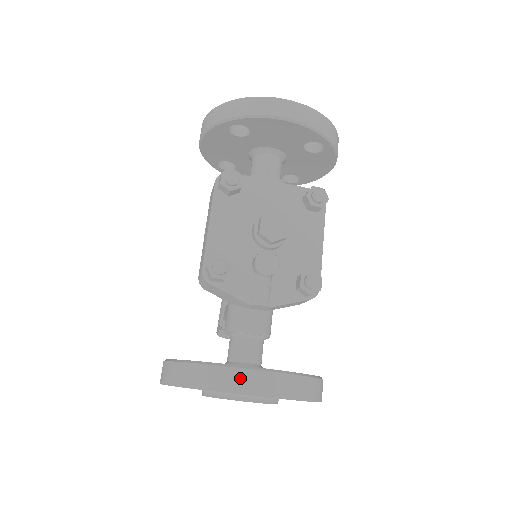
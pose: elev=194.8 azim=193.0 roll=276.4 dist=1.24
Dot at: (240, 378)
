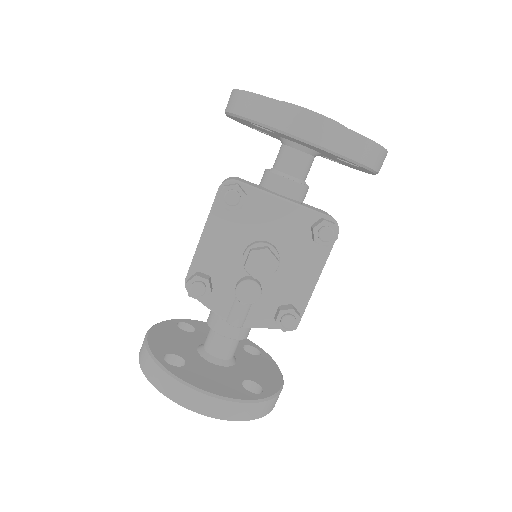
Dot at: (189, 396)
